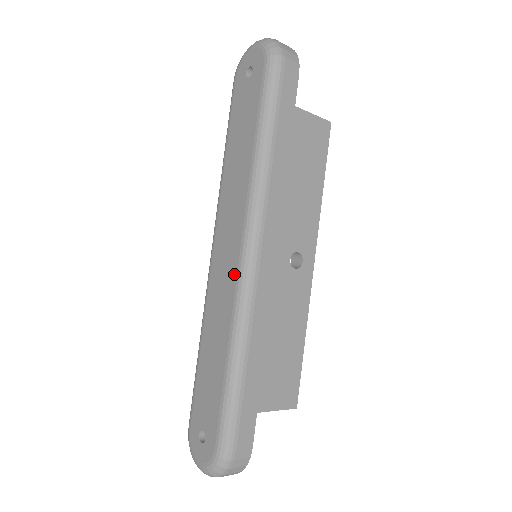
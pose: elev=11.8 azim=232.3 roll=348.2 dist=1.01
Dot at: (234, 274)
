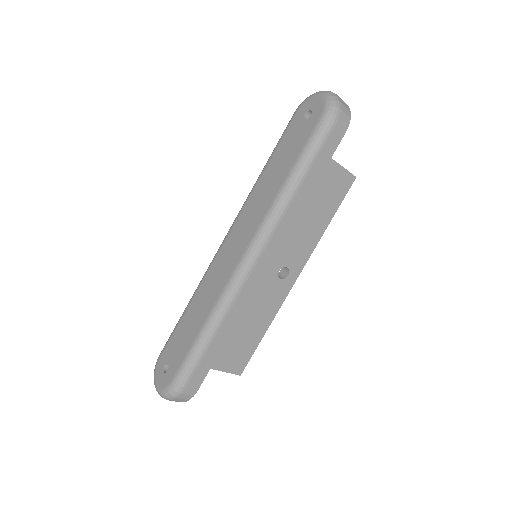
Dot at: (233, 267)
